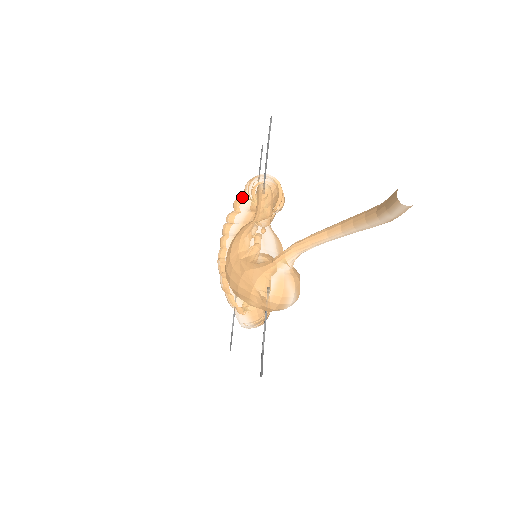
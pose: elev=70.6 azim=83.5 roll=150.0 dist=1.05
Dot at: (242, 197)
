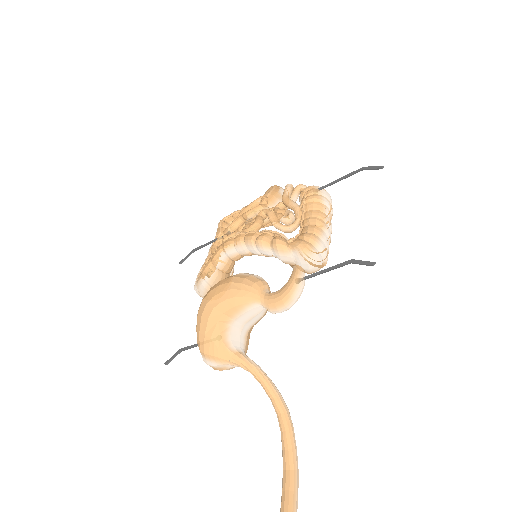
Dot at: (284, 252)
